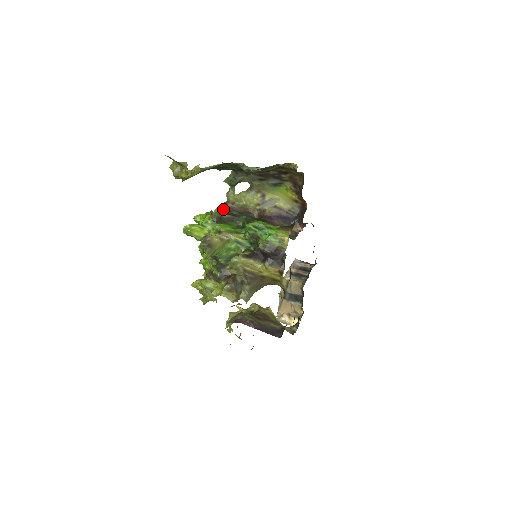
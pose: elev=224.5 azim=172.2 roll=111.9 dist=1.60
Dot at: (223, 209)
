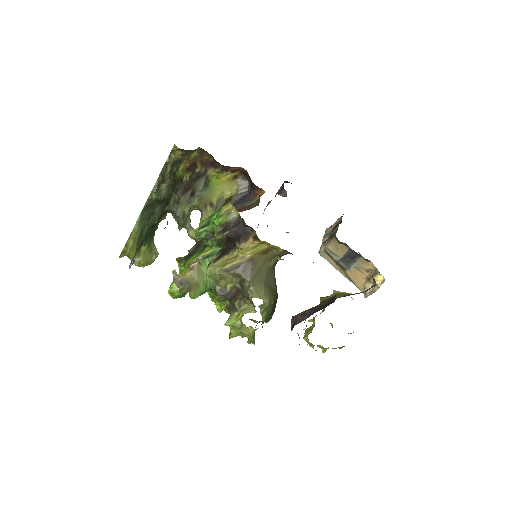
Dot at: occluded
